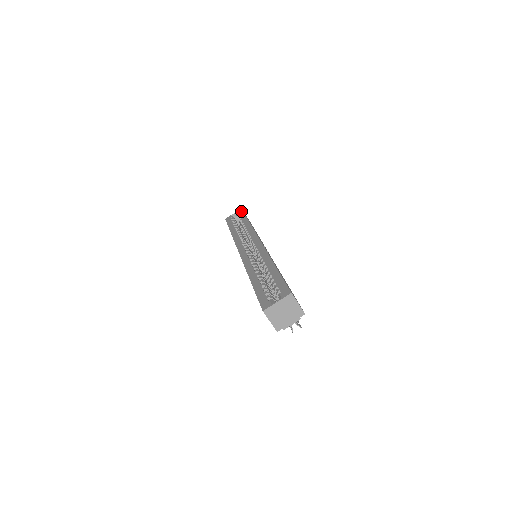
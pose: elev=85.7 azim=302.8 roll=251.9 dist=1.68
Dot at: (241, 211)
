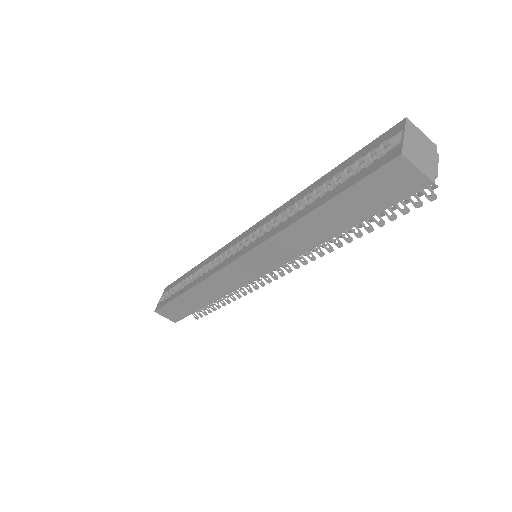
Dot at: (169, 285)
